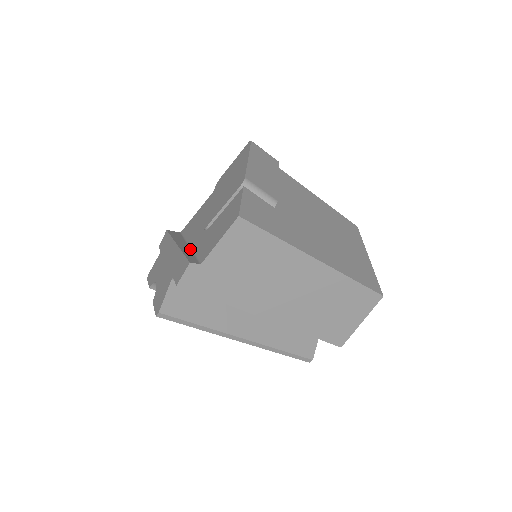
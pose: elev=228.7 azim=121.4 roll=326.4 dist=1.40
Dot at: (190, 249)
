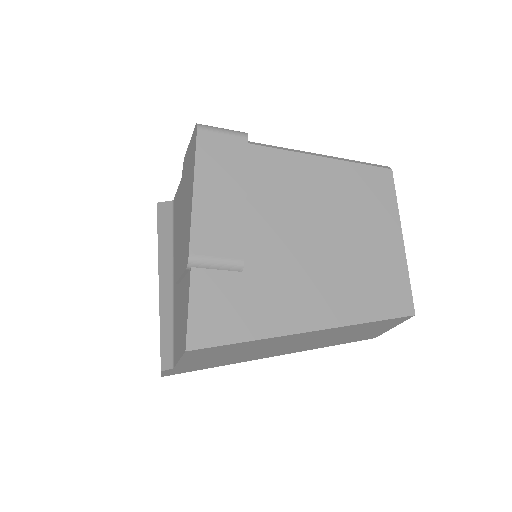
Dot at: (171, 294)
